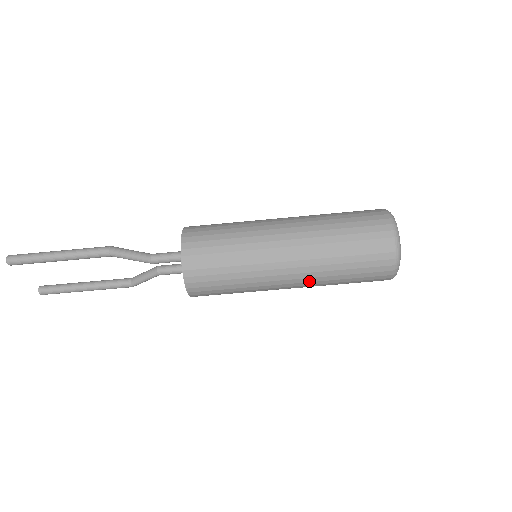
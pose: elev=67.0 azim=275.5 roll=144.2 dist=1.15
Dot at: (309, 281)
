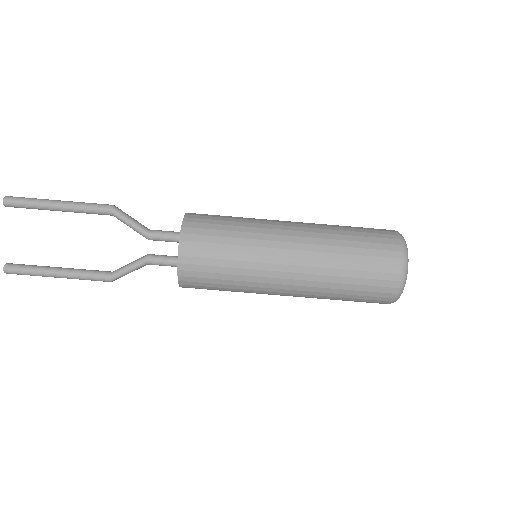
Dot at: (312, 265)
